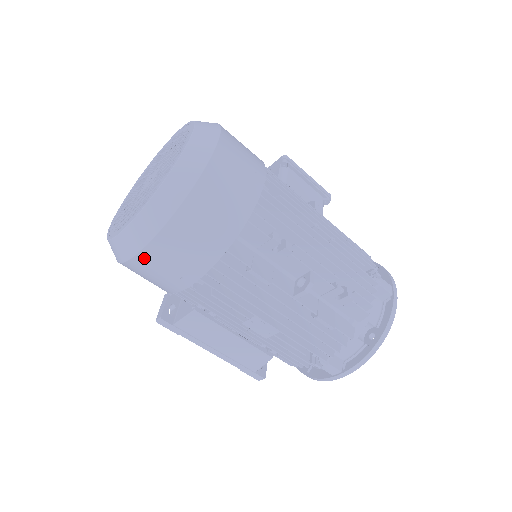
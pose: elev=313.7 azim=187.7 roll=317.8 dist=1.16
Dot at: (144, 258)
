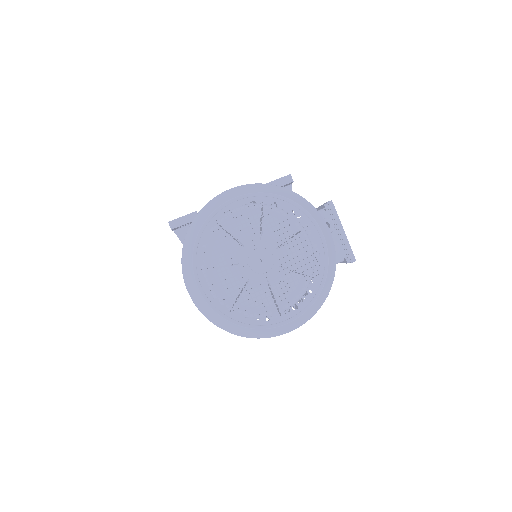
Dot at: occluded
